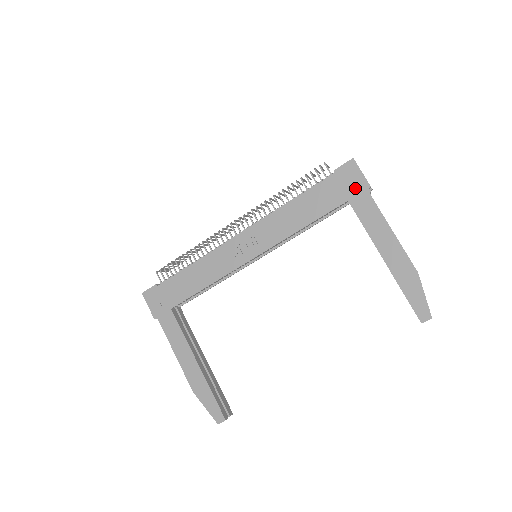
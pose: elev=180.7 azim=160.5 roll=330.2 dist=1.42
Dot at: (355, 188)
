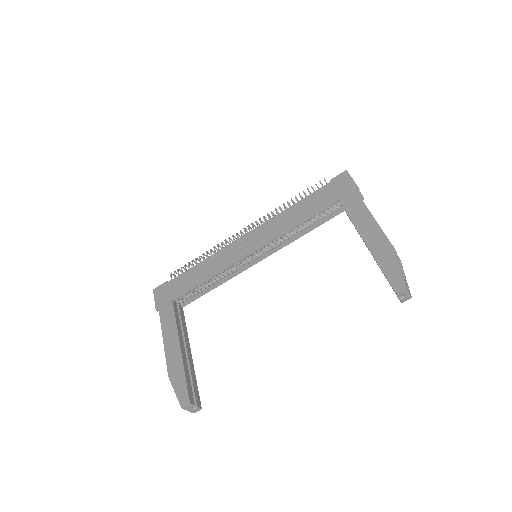
Dot at: (345, 190)
